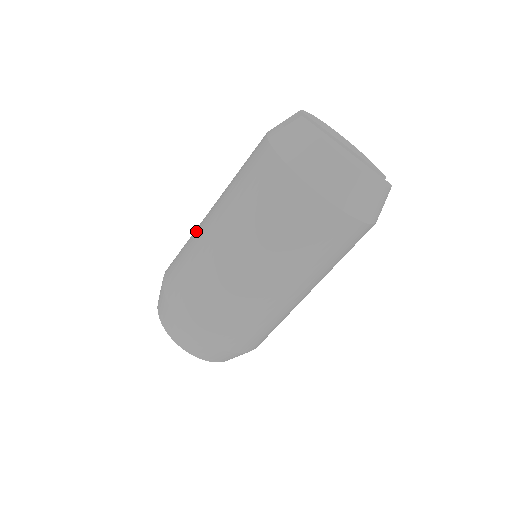
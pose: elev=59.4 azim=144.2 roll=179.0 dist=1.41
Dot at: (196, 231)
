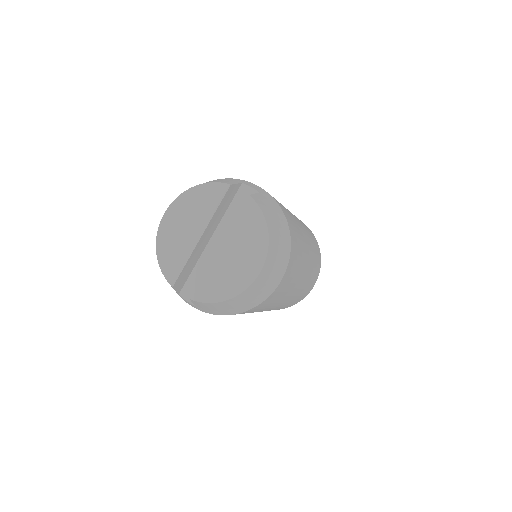
Dot at: occluded
